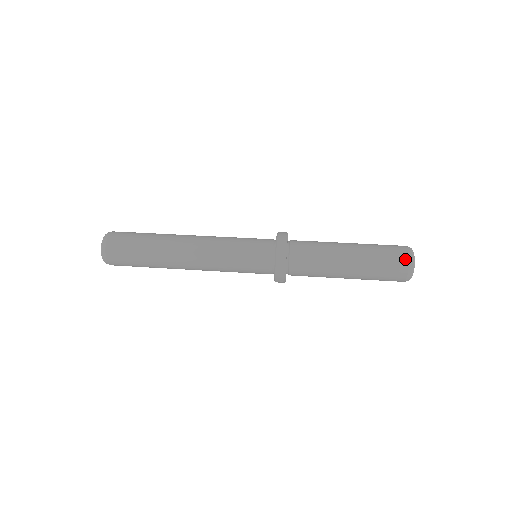
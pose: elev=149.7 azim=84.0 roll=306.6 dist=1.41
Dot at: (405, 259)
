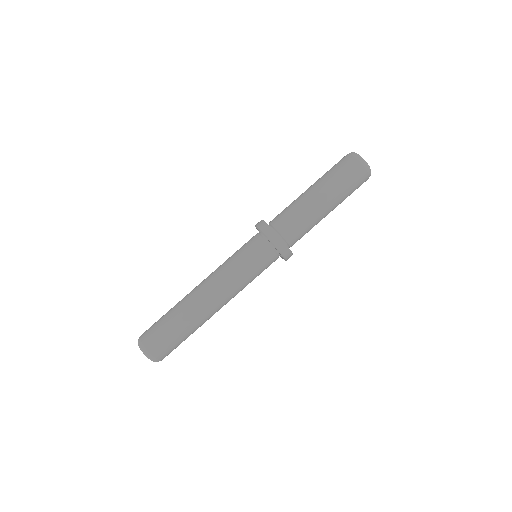
Dot at: (366, 176)
